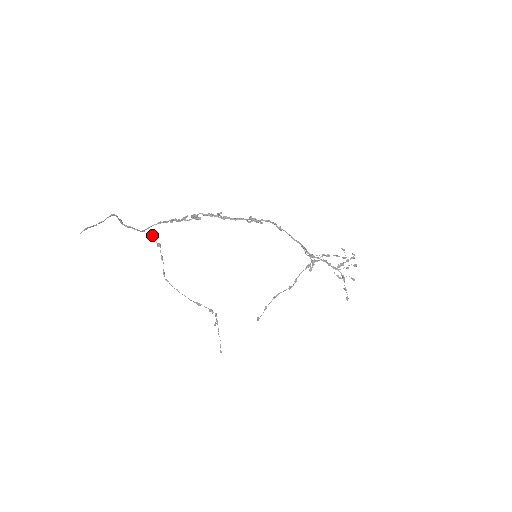
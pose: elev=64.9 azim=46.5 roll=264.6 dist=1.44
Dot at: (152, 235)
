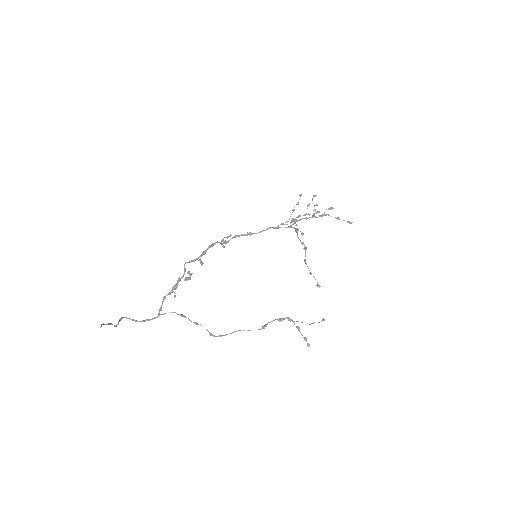
Dot at: (169, 312)
